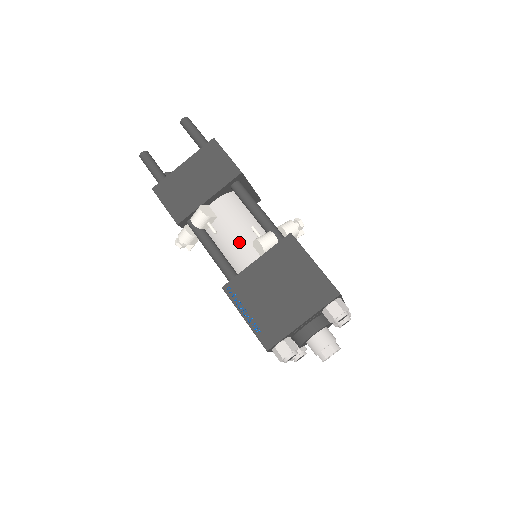
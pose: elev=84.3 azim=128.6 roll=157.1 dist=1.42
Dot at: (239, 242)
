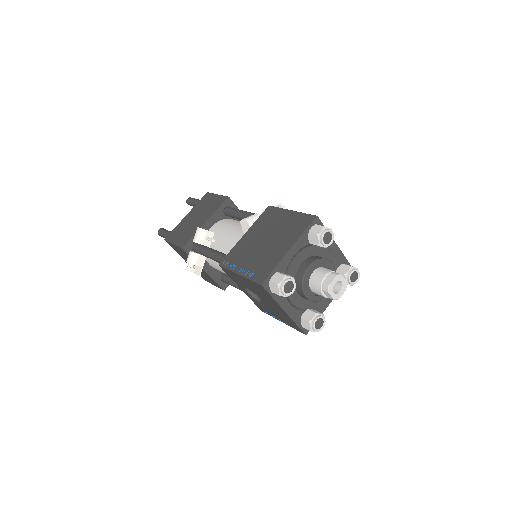
Dot at: (233, 238)
